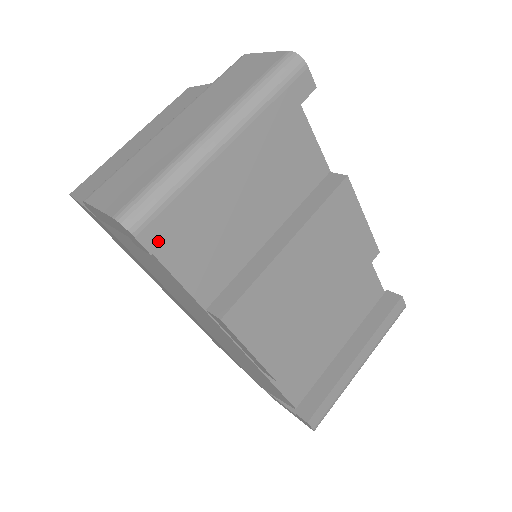
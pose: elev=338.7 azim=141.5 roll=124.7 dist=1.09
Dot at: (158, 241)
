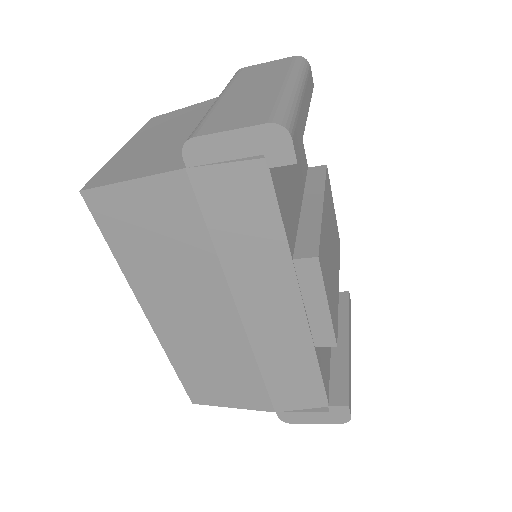
Dot at: (297, 153)
